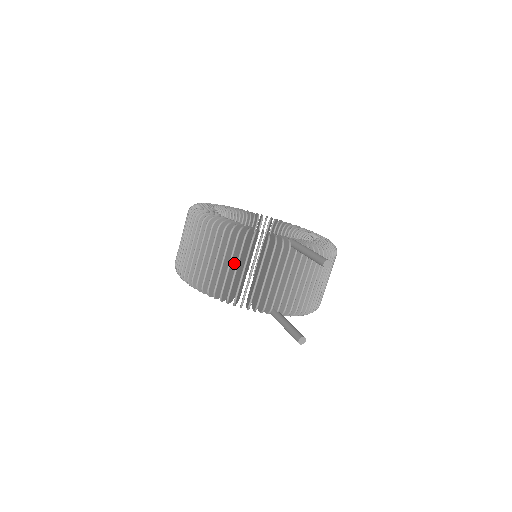
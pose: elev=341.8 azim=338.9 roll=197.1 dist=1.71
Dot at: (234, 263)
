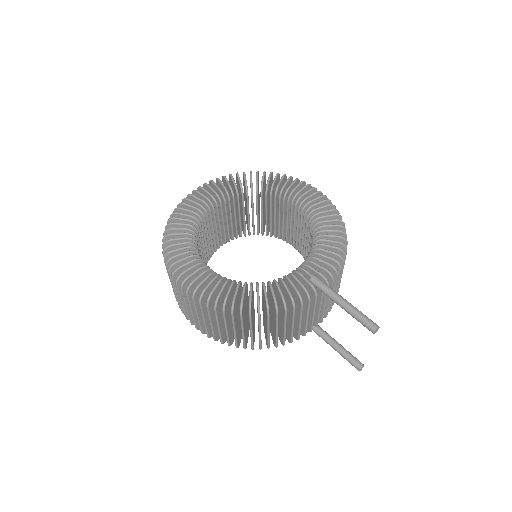
Dot at: occluded
